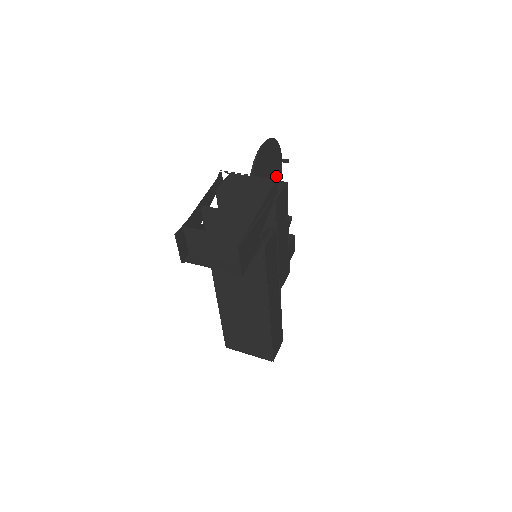
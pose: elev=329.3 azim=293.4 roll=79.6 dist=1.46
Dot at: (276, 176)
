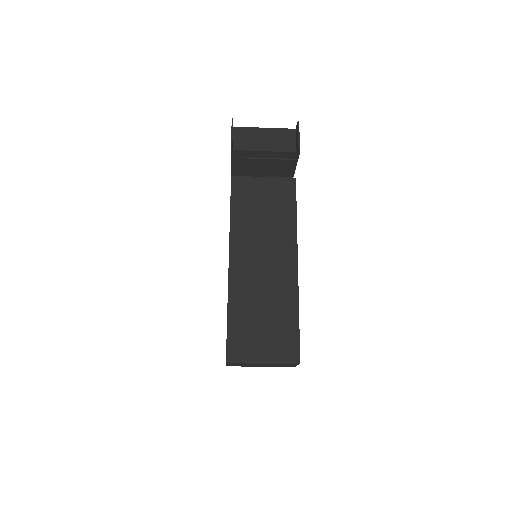
Dot at: occluded
